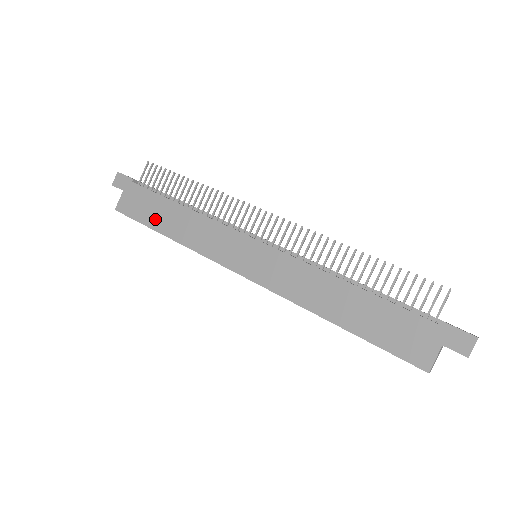
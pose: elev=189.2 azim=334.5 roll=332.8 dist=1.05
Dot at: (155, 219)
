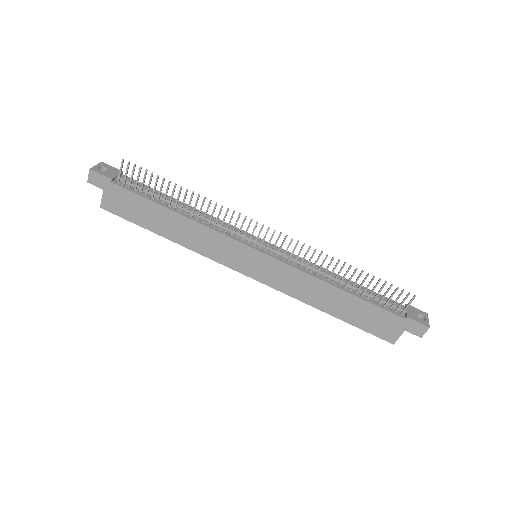
Dot at: (150, 222)
